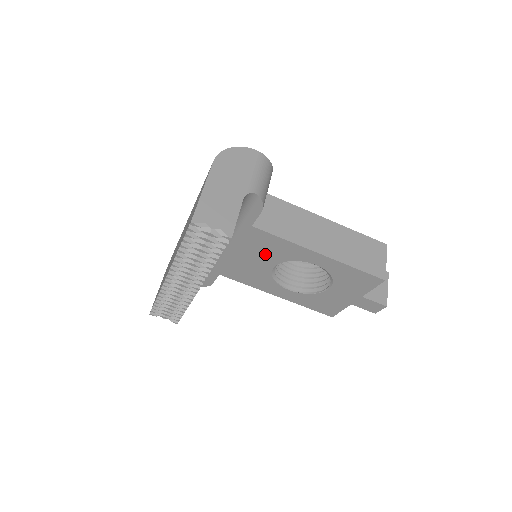
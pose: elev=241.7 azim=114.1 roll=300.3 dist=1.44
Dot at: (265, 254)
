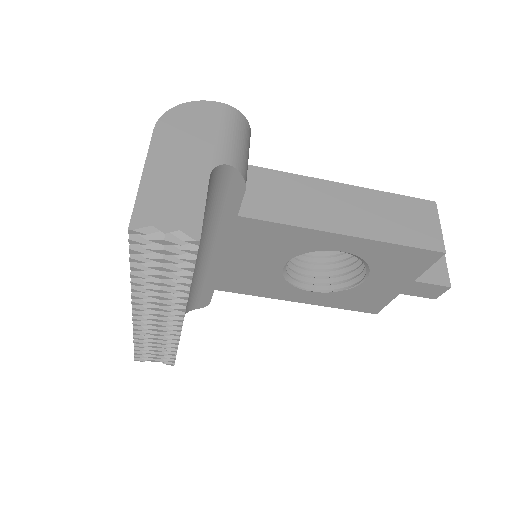
Dot at: (267, 251)
